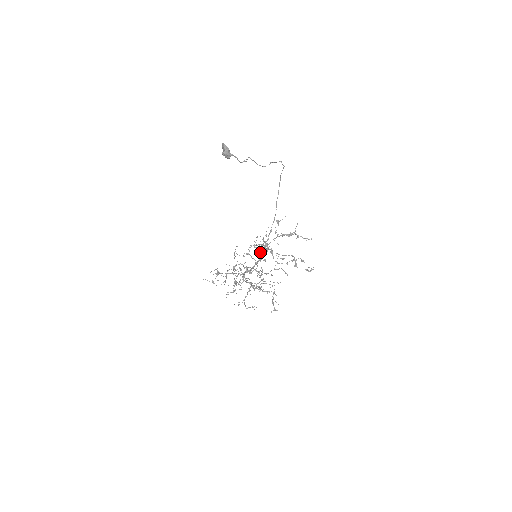
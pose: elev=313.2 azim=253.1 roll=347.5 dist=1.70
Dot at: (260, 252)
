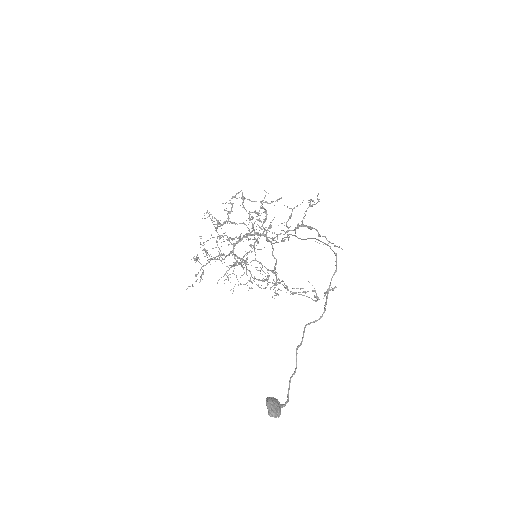
Dot at: (258, 235)
